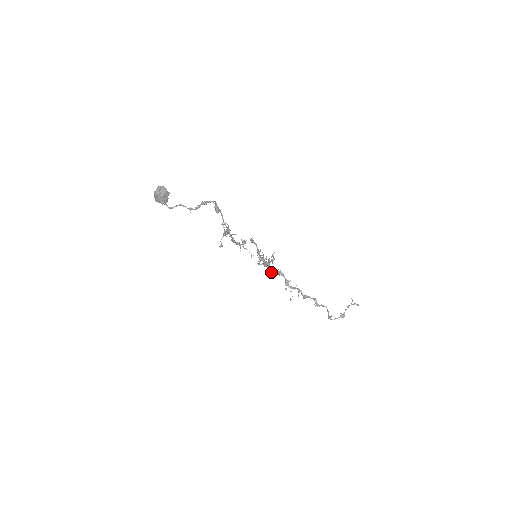
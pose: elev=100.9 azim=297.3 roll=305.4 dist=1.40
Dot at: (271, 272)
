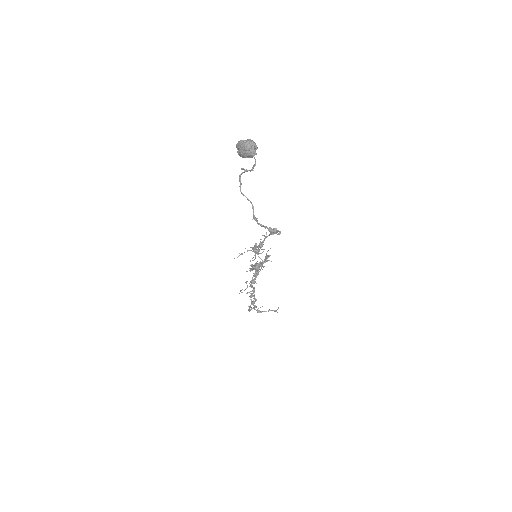
Dot at: (252, 270)
